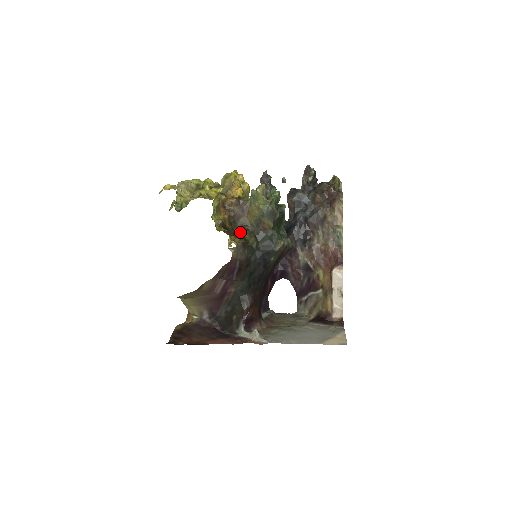
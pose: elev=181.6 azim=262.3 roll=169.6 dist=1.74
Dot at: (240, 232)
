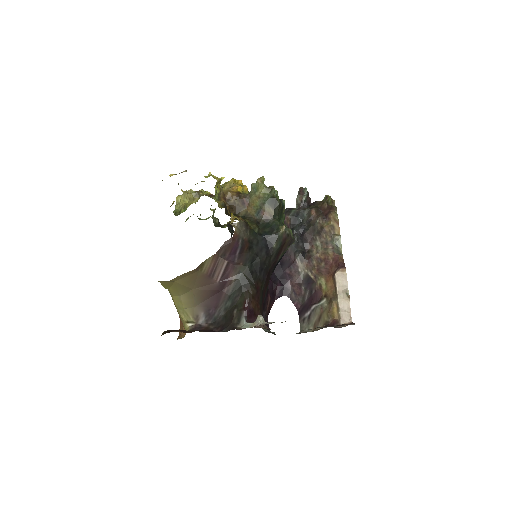
Dot at: occluded
